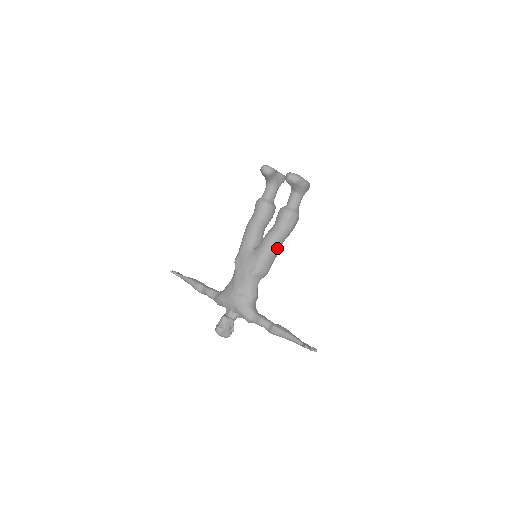
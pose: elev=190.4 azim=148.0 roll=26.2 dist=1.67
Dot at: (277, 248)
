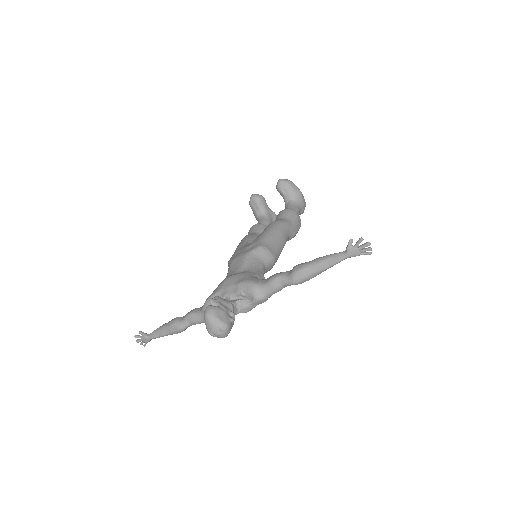
Dot at: (281, 233)
